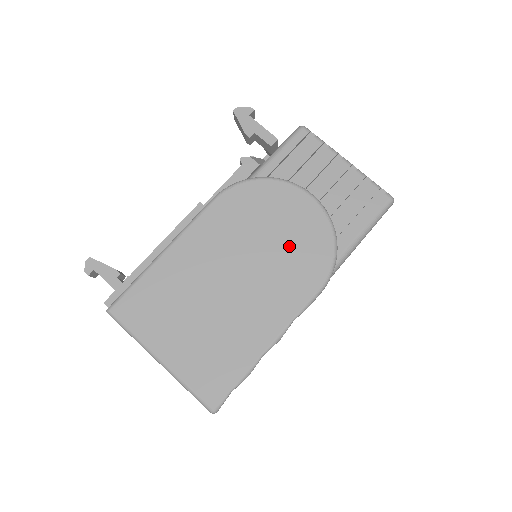
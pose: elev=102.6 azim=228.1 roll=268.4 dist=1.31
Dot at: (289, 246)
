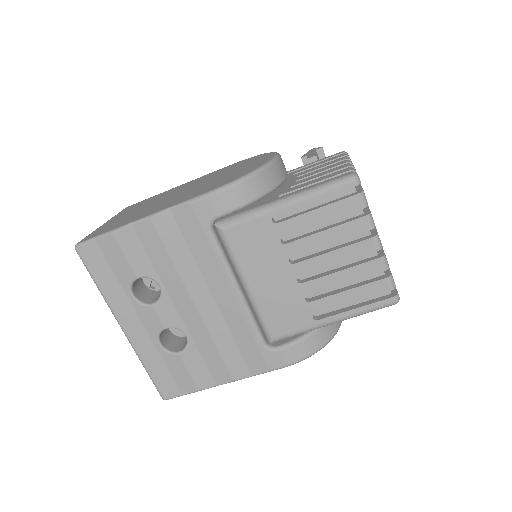
Dot at: (227, 176)
